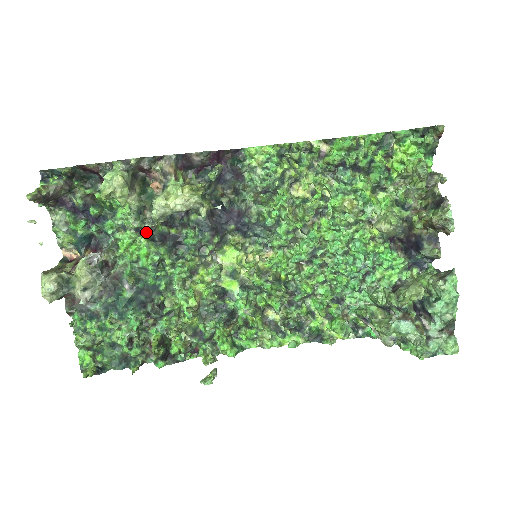
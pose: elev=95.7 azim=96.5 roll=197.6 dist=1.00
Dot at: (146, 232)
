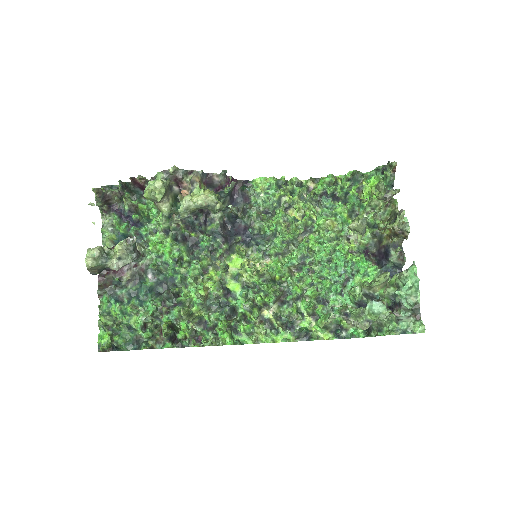
Dot at: (172, 230)
